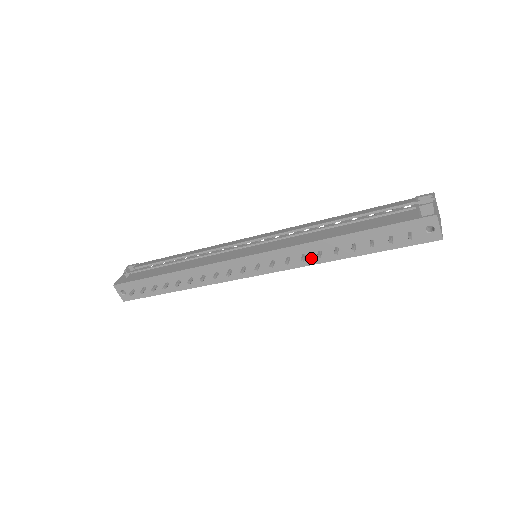
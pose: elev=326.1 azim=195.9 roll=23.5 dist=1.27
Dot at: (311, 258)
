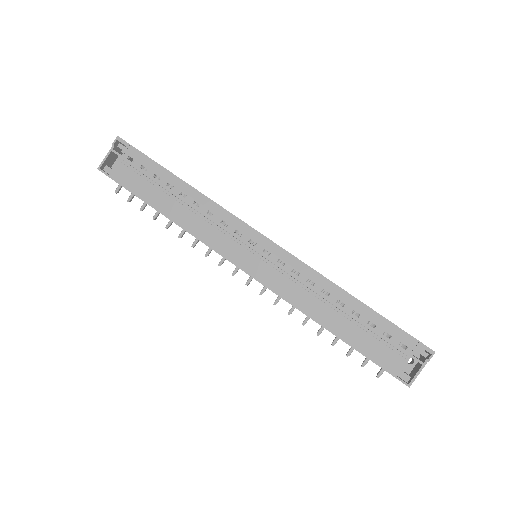
Dot at: occluded
